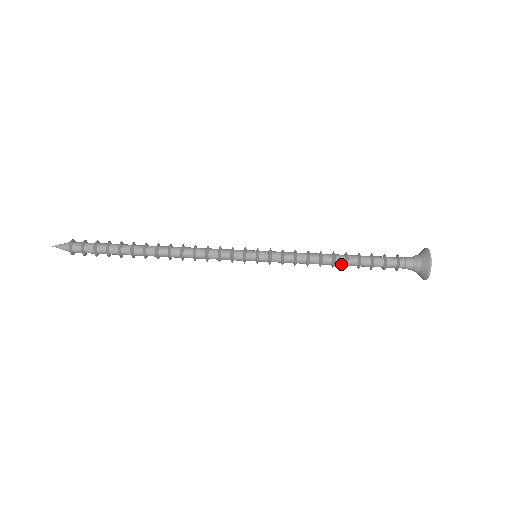
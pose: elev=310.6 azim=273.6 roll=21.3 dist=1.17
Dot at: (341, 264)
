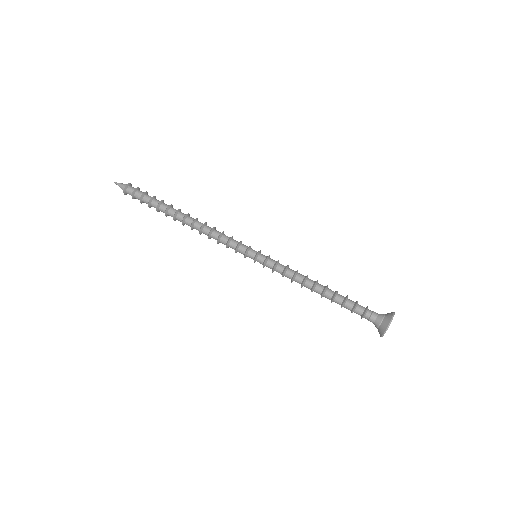
Dot at: (318, 293)
